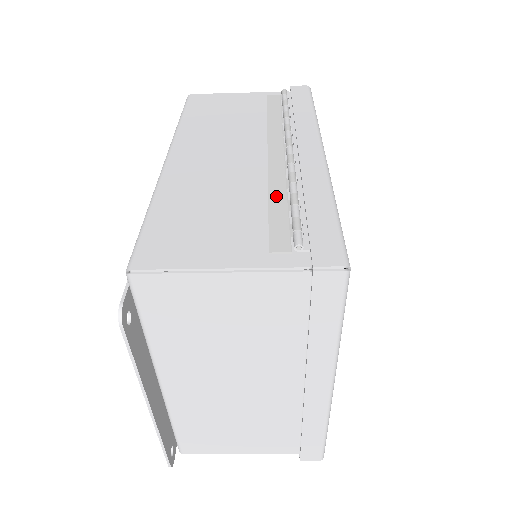
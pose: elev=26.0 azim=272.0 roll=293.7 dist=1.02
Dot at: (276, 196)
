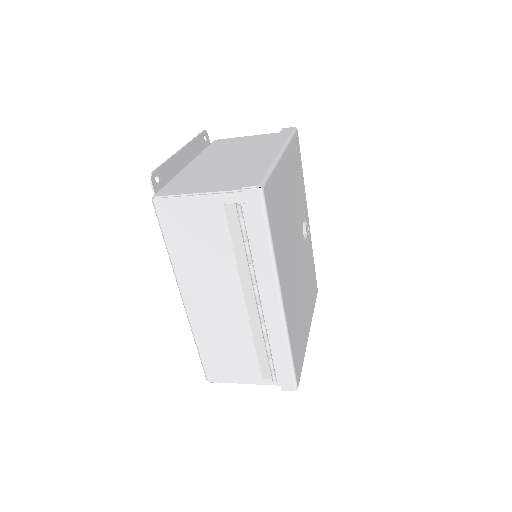
Dot at: (259, 344)
